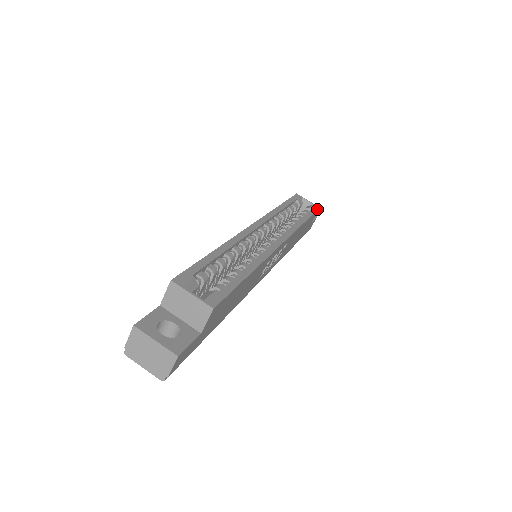
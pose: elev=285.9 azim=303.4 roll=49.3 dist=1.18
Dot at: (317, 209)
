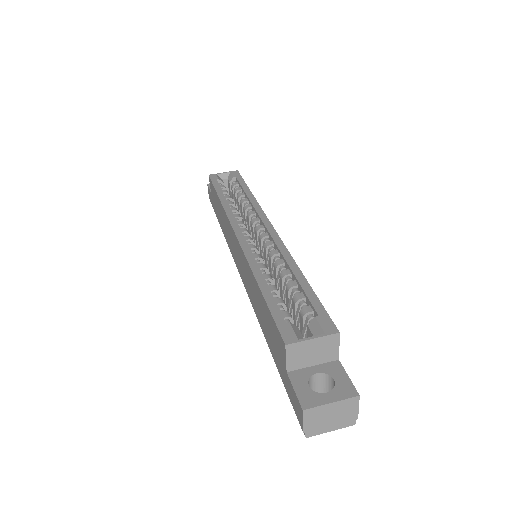
Dot at: (239, 174)
